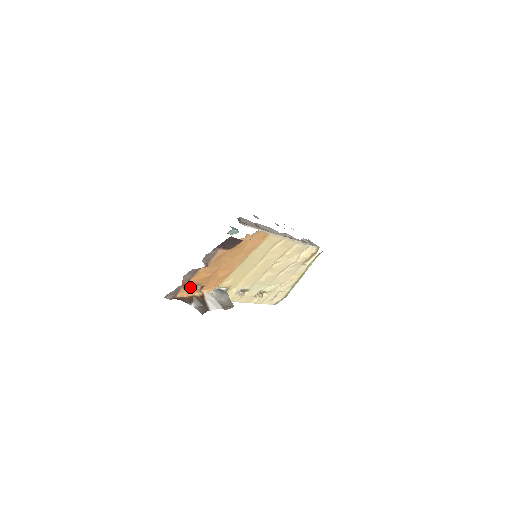
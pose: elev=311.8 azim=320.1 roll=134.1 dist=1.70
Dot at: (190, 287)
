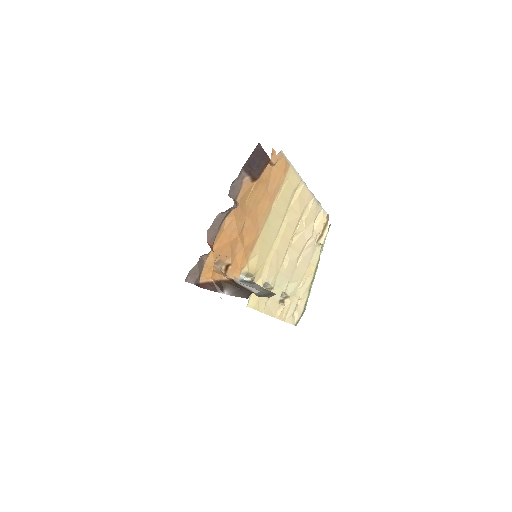
Dot at: occluded
